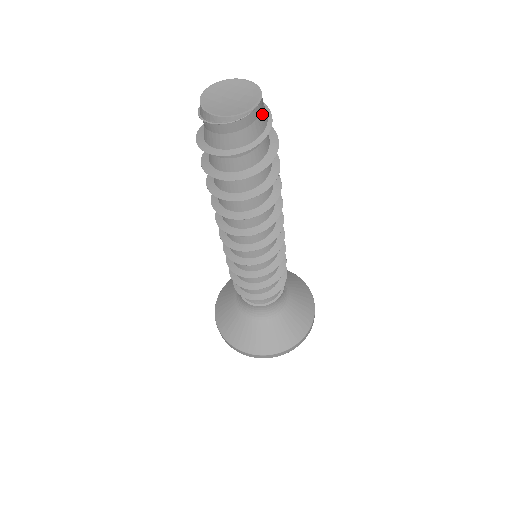
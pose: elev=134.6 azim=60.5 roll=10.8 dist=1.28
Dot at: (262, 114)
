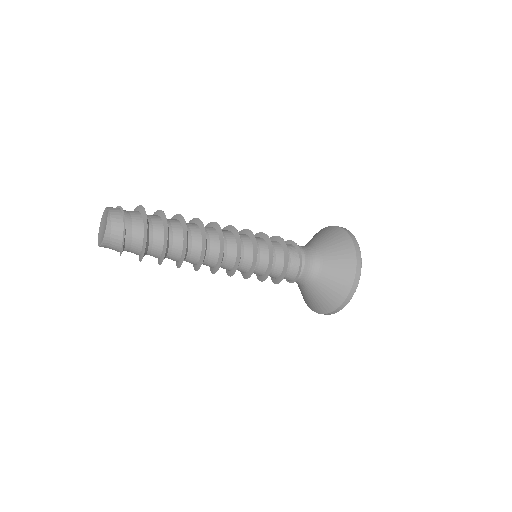
Dot at: (111, 246)
